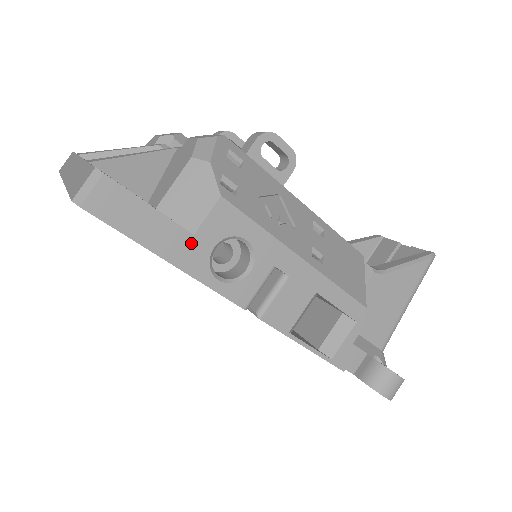
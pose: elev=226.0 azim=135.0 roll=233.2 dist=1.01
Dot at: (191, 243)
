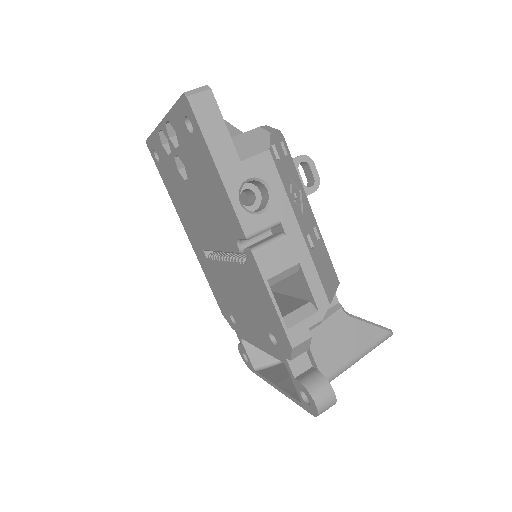
Dot at: (236, 165)
